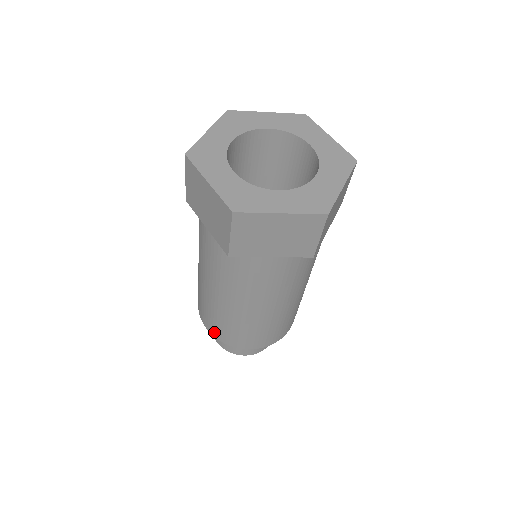
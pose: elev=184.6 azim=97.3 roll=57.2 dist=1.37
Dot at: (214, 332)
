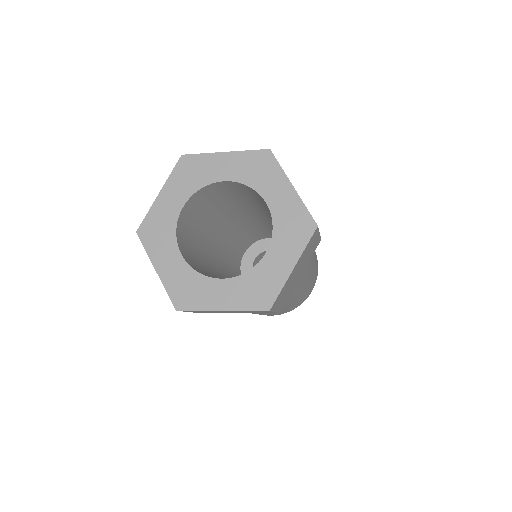
Dot at: occluded
